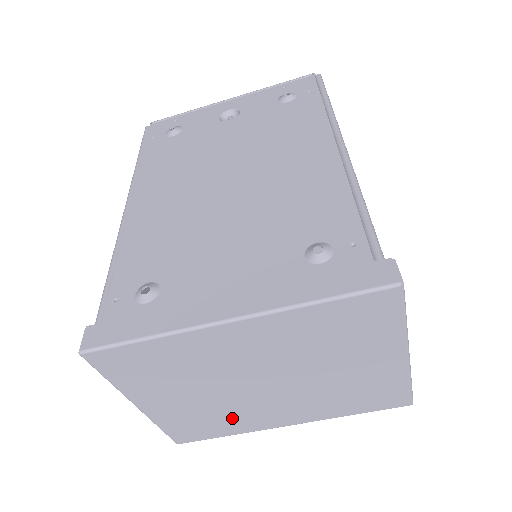
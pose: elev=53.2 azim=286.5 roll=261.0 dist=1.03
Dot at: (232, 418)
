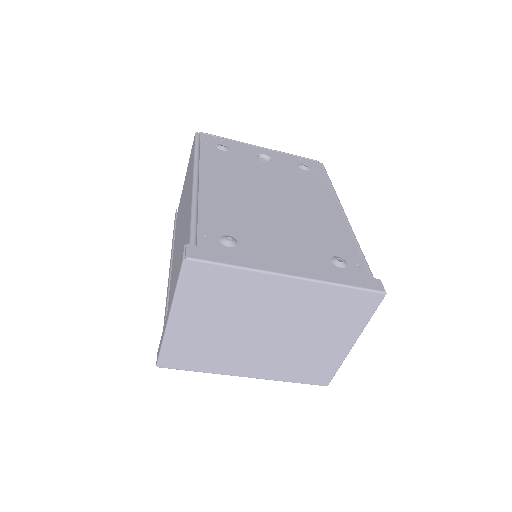
Dot at: (219, 355)
